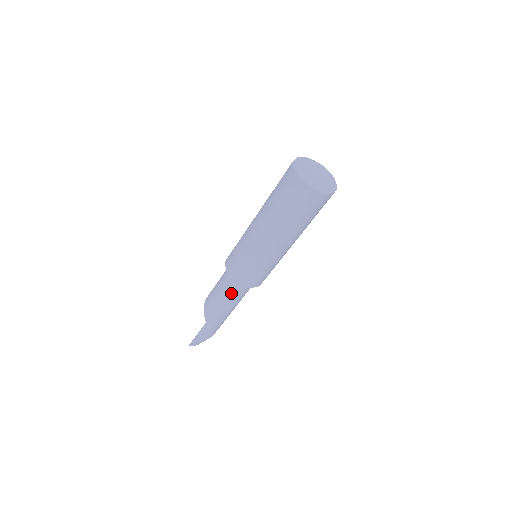
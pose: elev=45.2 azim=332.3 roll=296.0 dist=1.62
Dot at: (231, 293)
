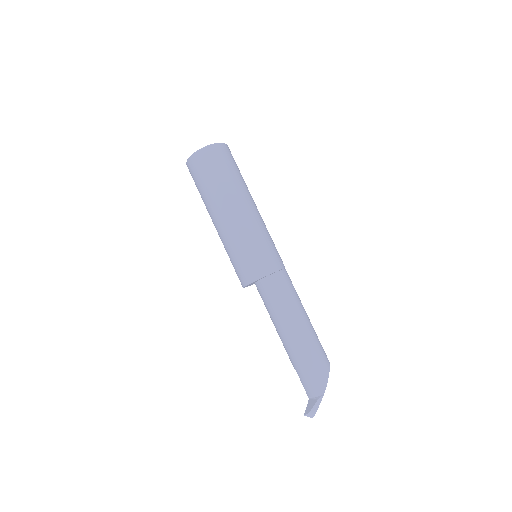
Dot at: (269, 310)
